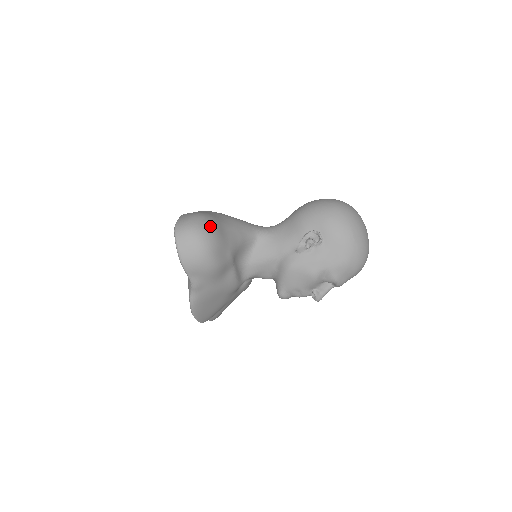
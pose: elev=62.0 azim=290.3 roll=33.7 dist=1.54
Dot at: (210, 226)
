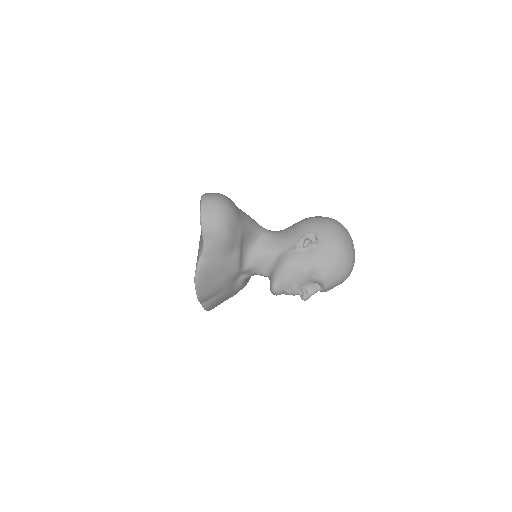
Dot at: (230, 203)
